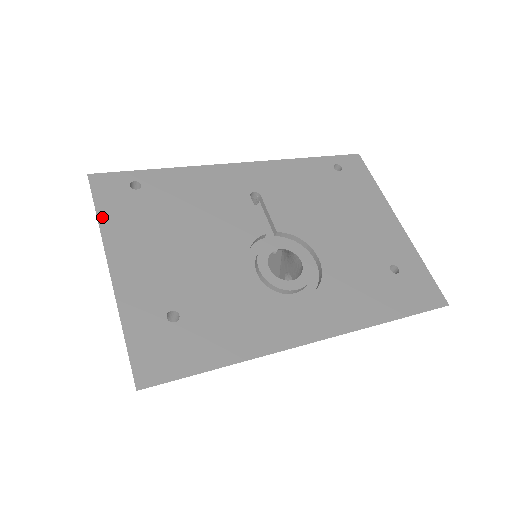
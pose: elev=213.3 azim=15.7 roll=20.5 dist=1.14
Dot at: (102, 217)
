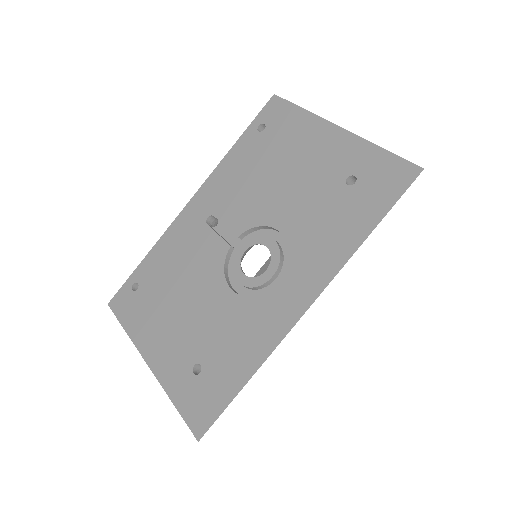
Dot at: (128, 329)
